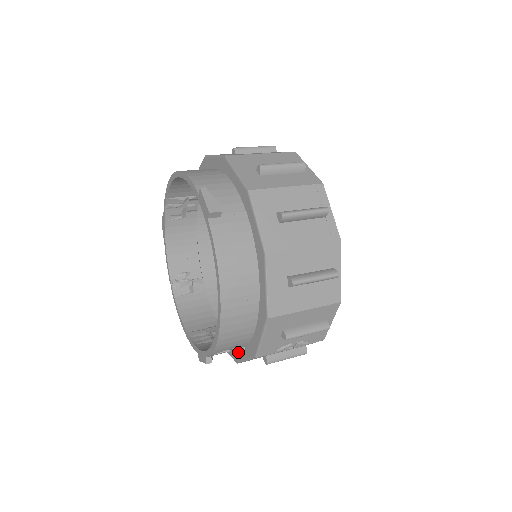
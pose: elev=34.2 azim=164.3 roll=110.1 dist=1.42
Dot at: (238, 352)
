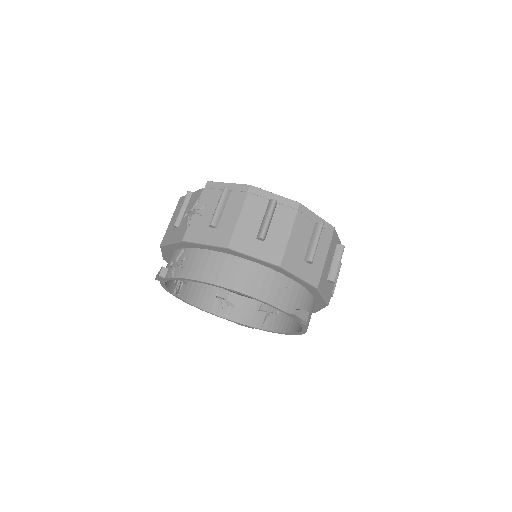
Dot at: occluded
